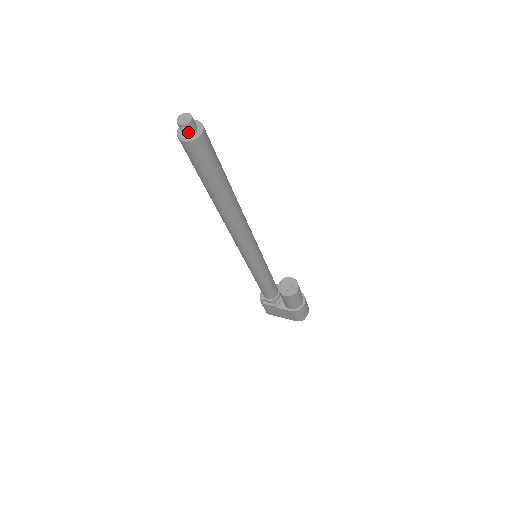
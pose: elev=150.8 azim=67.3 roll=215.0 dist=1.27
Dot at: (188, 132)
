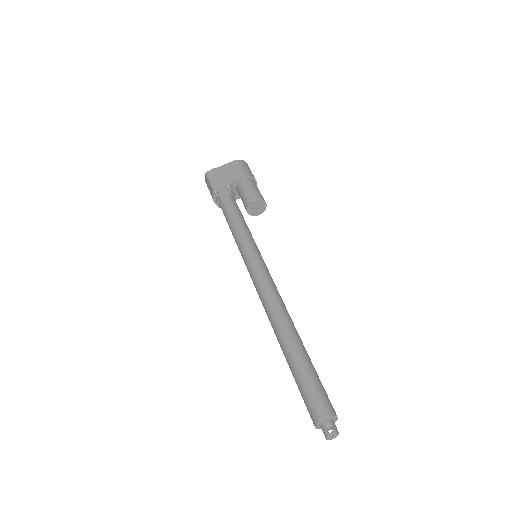
Dot at: (332, 429)
